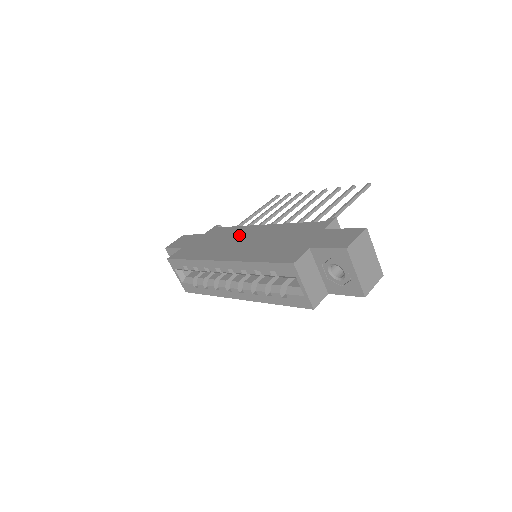
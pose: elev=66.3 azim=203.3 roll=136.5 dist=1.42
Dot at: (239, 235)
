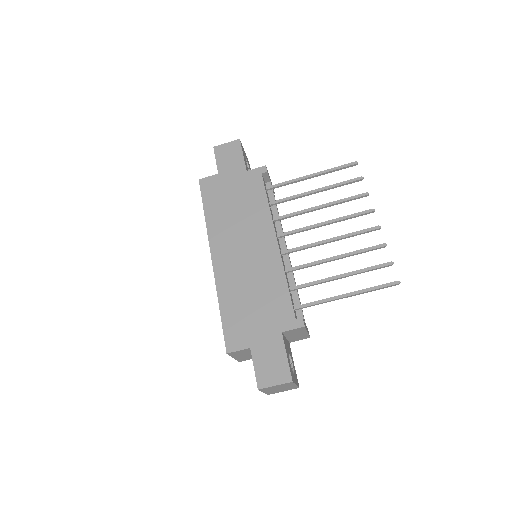
Dot at: (253, 229)
